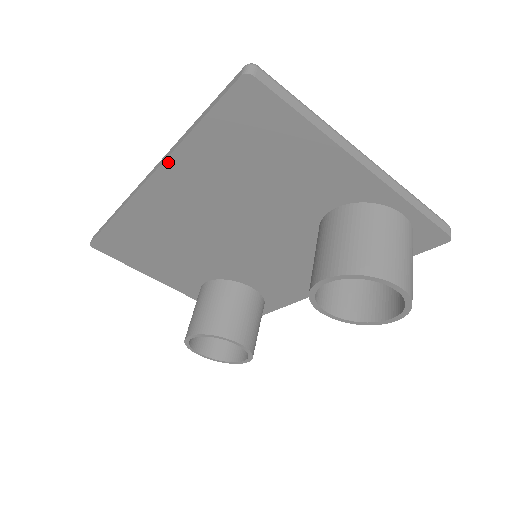
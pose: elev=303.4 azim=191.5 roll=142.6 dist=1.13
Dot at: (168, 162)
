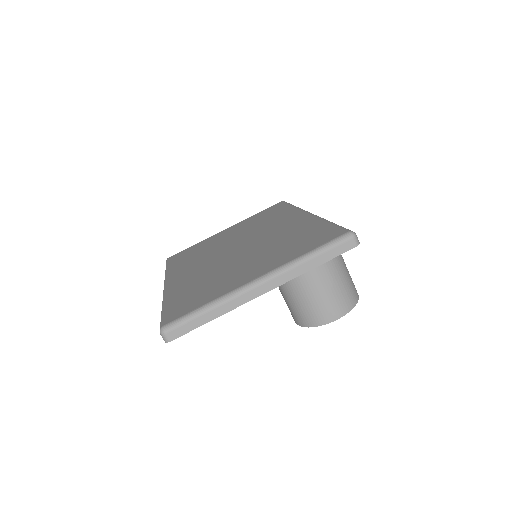
Dot at: occluded
